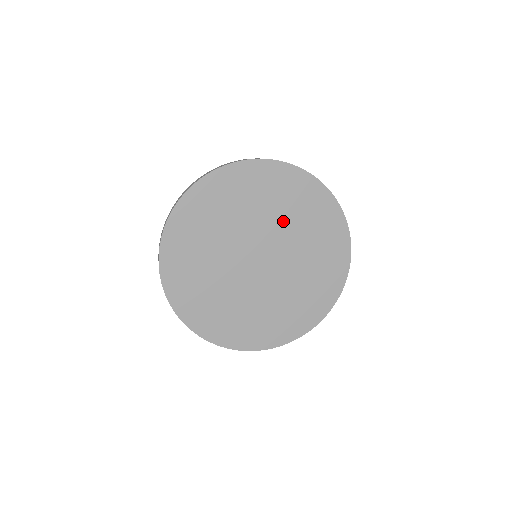
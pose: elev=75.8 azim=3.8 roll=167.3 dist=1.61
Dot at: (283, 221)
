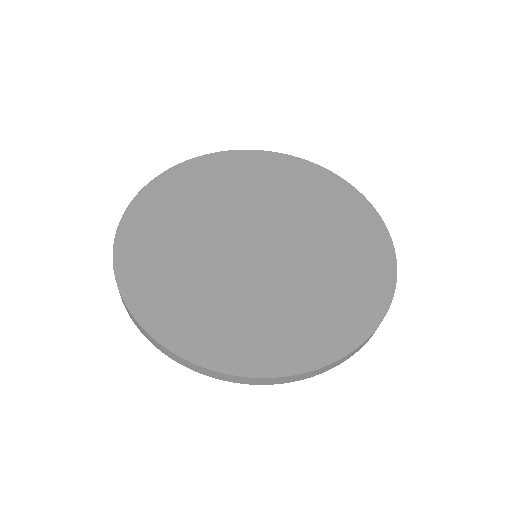
Dot at: (234, 199)
